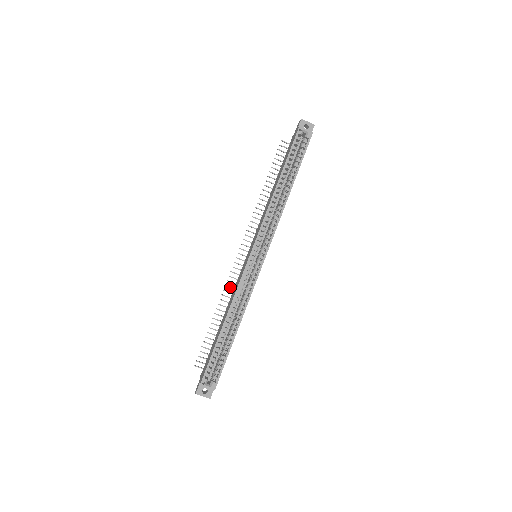
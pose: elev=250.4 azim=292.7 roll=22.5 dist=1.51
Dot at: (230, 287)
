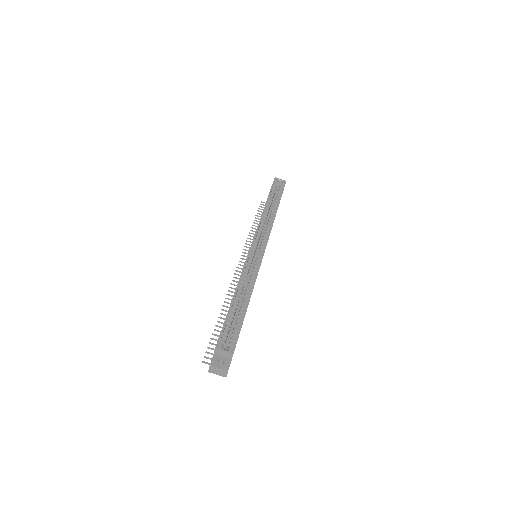
Dot at: (233, 292)
